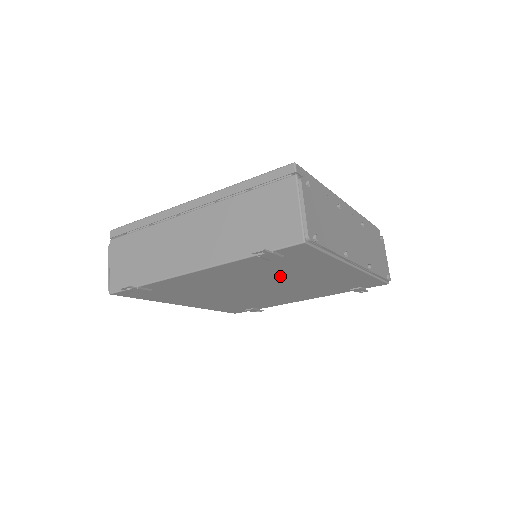
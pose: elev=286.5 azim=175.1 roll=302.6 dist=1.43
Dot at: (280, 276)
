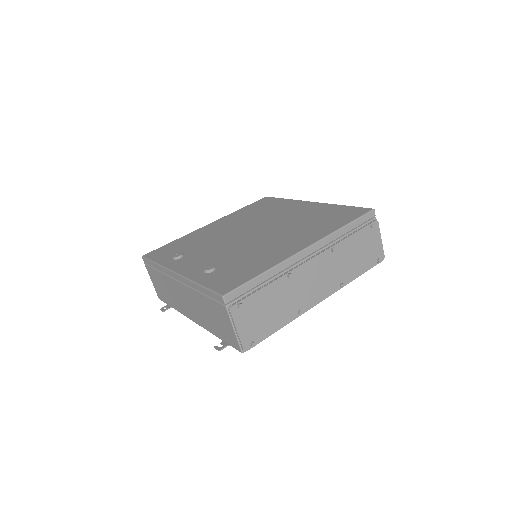
Dot at: occluded
